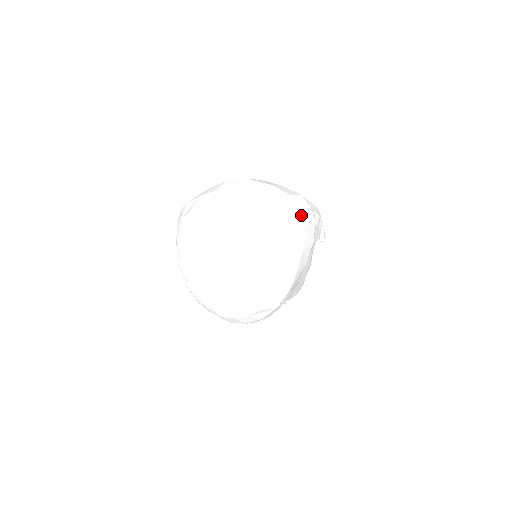
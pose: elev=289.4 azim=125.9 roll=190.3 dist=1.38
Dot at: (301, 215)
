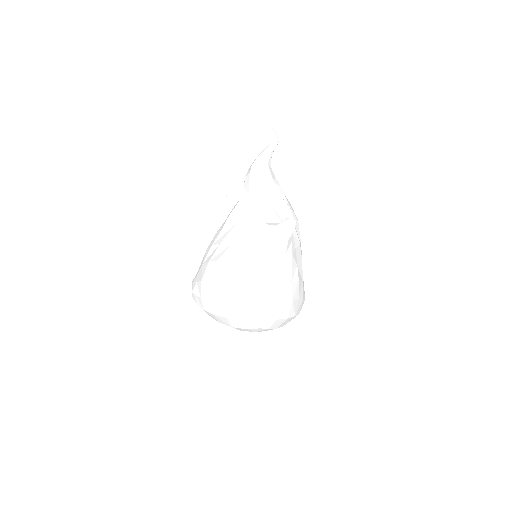
Dot at: (283, 304)
